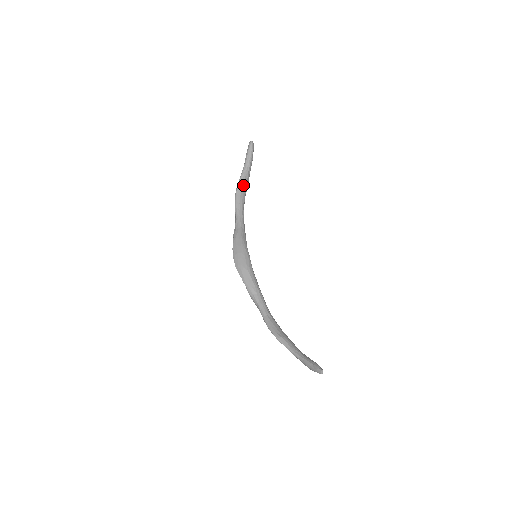
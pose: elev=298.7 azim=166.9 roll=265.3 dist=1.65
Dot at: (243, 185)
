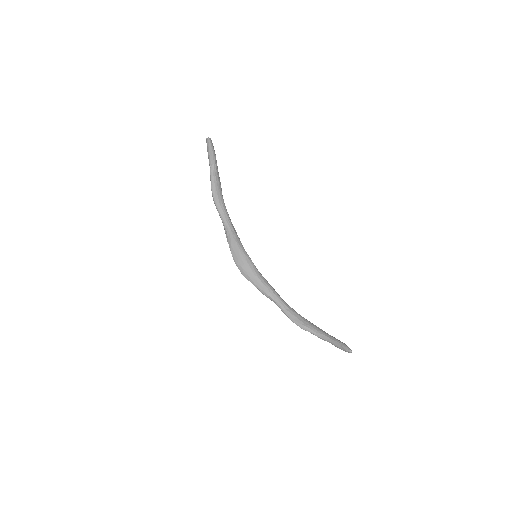
Dot at: (216, 185)
